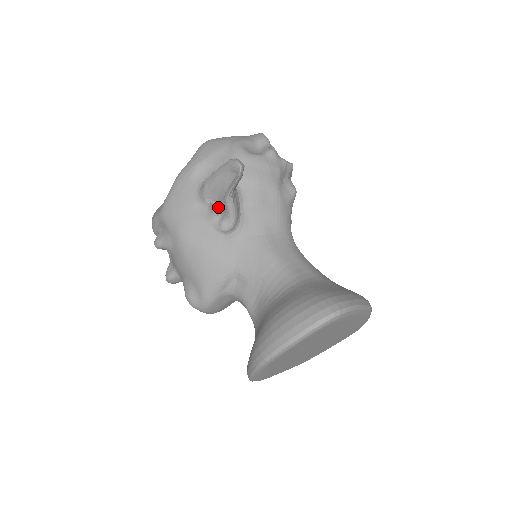
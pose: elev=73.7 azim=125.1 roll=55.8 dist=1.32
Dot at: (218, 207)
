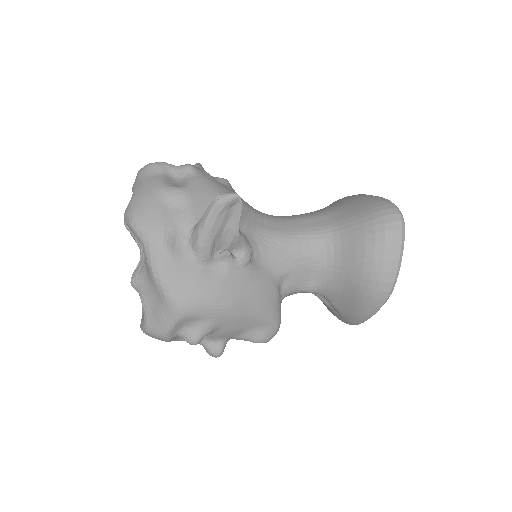
Dot at: (228, 250)
